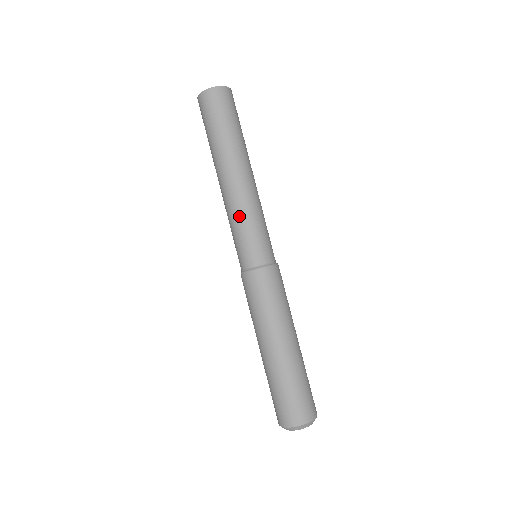
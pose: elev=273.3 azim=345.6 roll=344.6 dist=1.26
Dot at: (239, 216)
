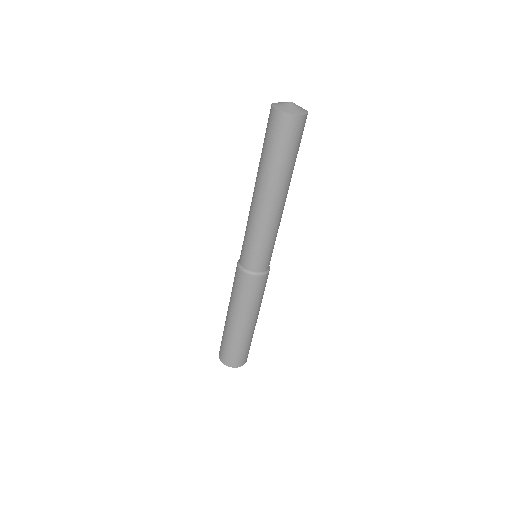
Dot at: (264, 234)
